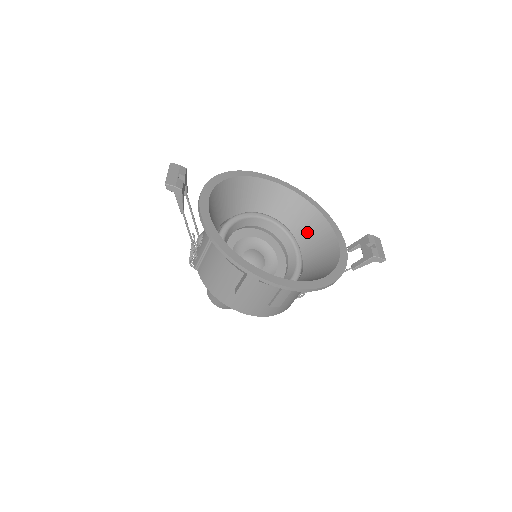
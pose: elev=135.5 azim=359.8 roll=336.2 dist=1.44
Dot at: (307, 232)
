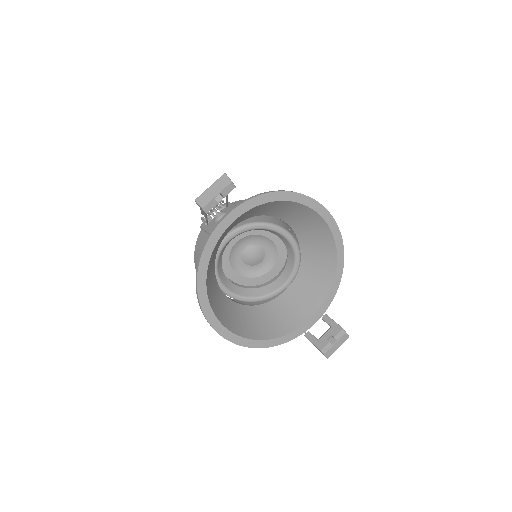
Dot at: (312, 275)
